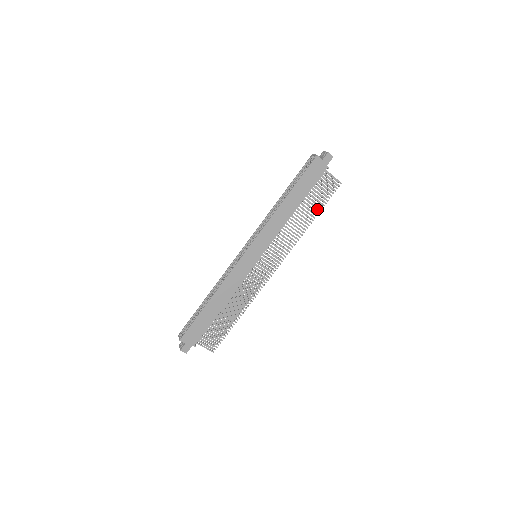
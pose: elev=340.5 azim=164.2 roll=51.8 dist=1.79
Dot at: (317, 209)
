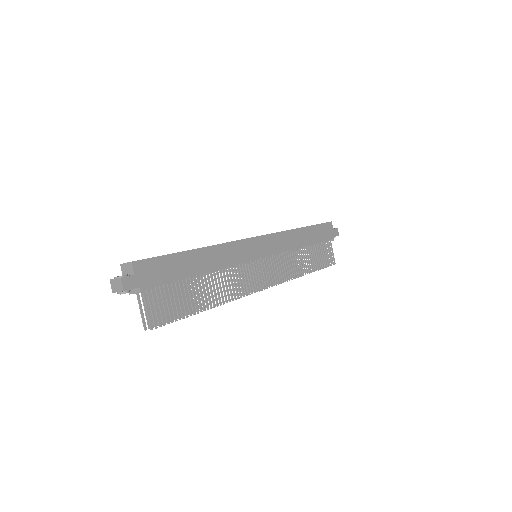
Dot at: occluded
